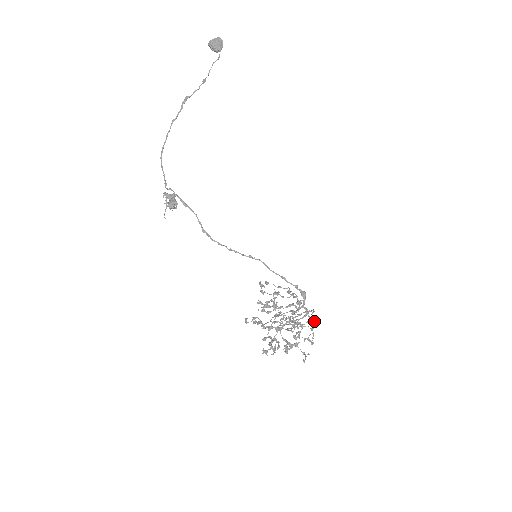
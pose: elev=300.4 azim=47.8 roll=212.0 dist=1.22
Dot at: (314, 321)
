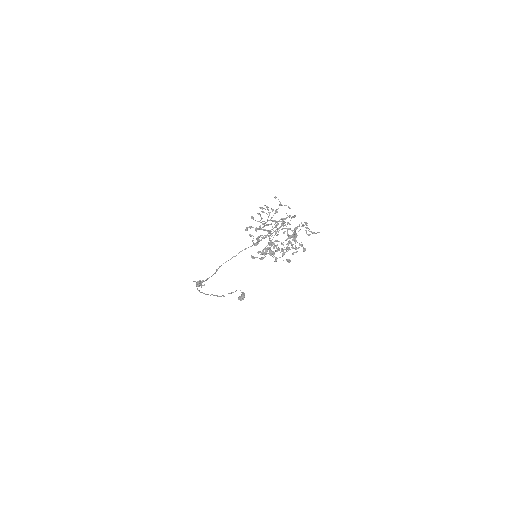
Dot at: (303, 225)
